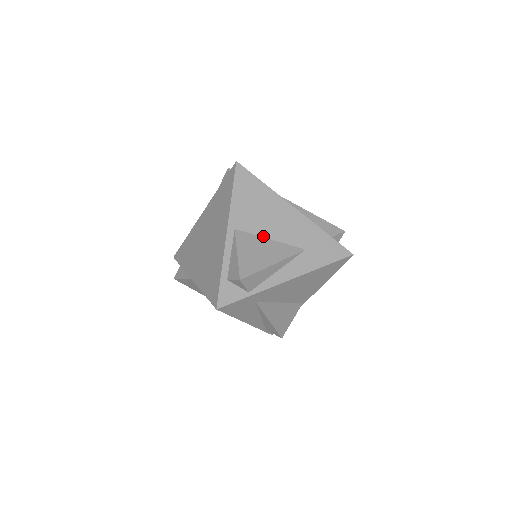
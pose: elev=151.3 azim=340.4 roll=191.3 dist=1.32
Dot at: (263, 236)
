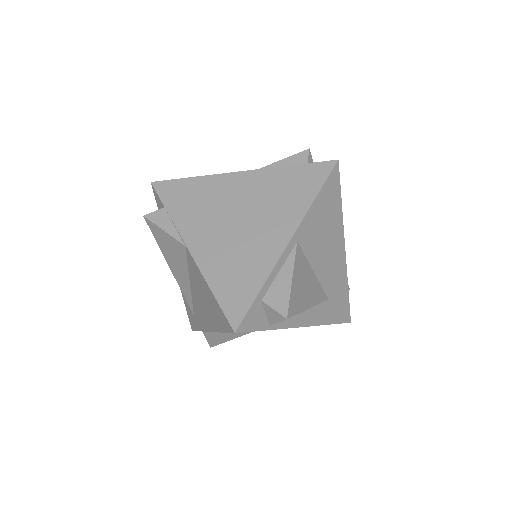
Dot at: (311, 265)
